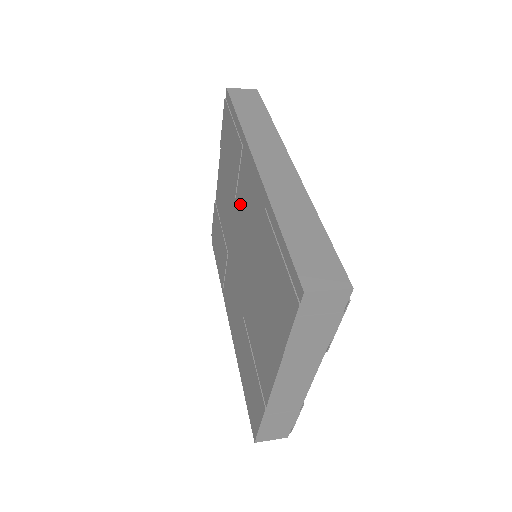
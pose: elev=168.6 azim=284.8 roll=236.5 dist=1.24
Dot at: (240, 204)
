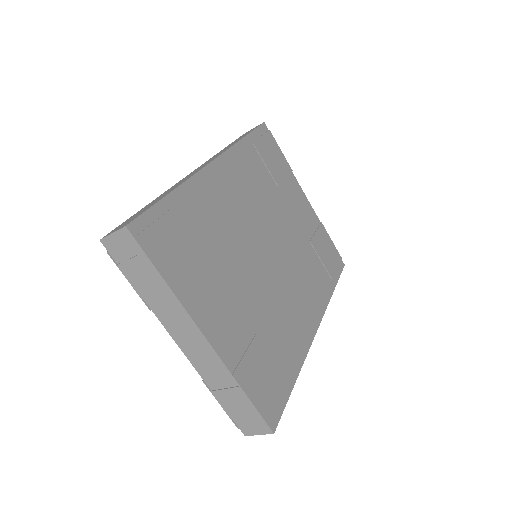
Dot at: occluded
